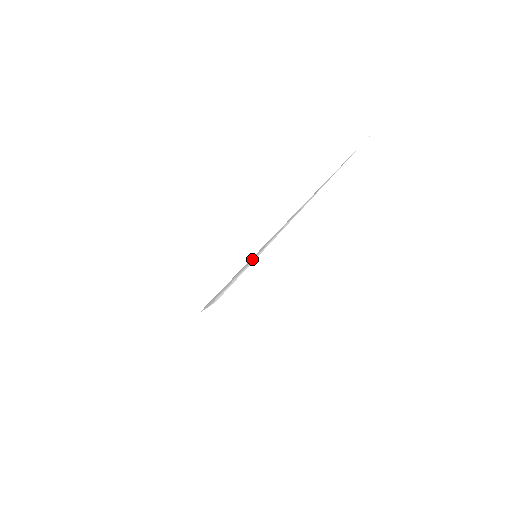
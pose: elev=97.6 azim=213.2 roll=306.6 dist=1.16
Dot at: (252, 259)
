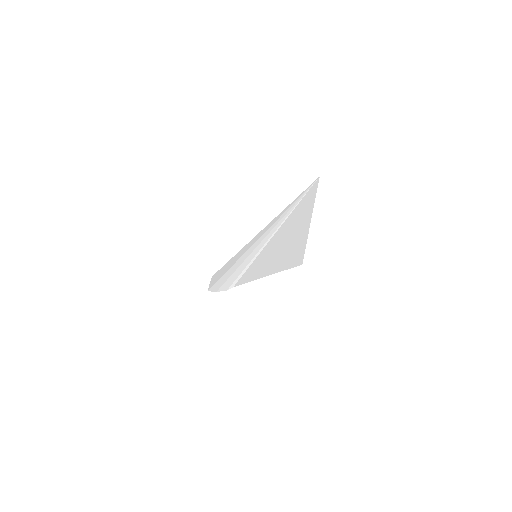
Dot at: (252, 257)
